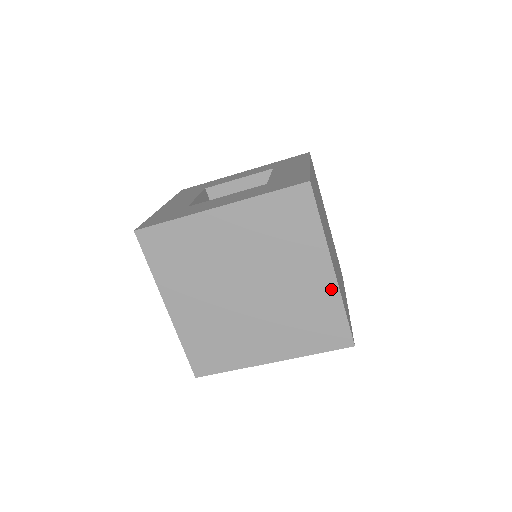
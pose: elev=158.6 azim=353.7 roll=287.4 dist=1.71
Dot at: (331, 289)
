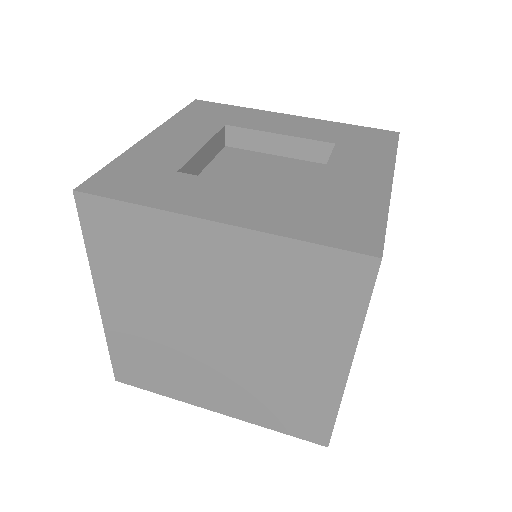
Dot at: (332, 387)
